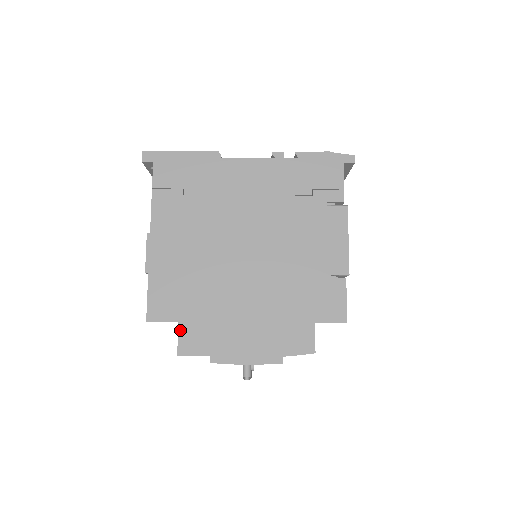
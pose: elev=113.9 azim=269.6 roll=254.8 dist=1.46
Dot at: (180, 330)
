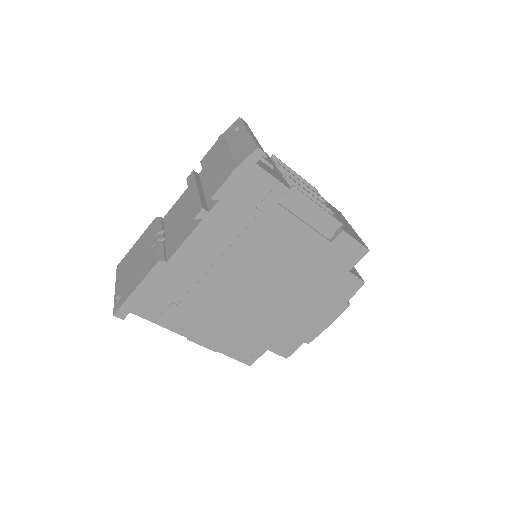
Dot at: (273, 351)
